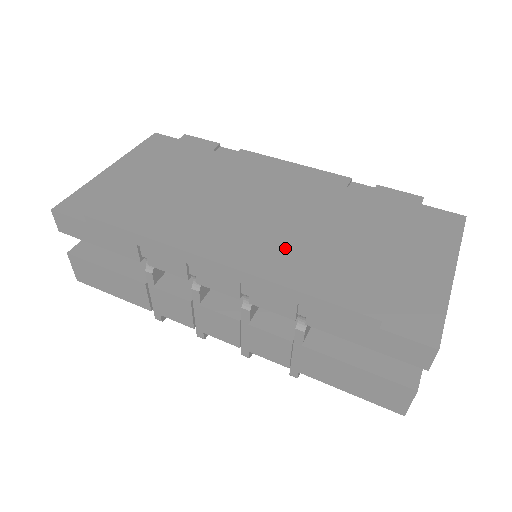
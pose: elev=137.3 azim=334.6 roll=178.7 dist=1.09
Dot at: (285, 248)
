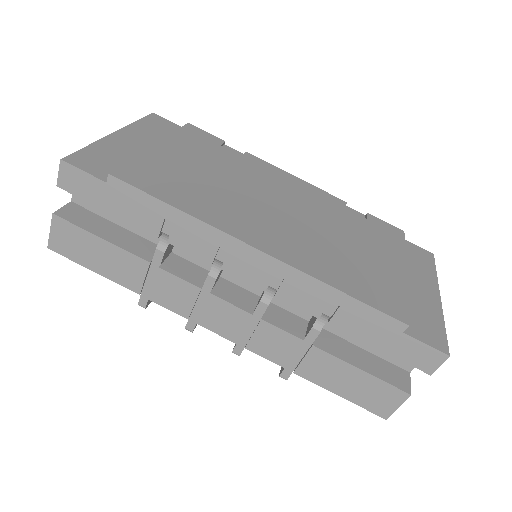
Dot at: (314, 249)
